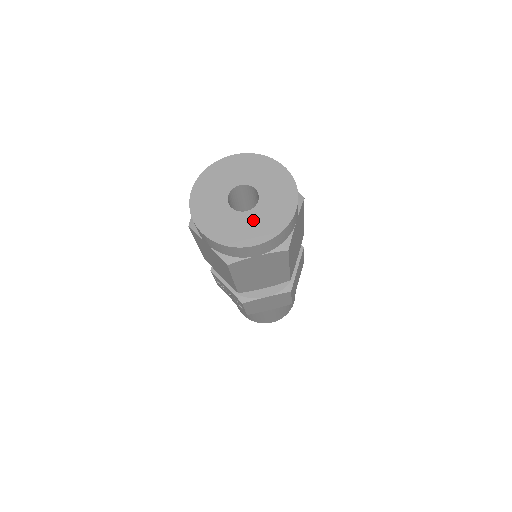
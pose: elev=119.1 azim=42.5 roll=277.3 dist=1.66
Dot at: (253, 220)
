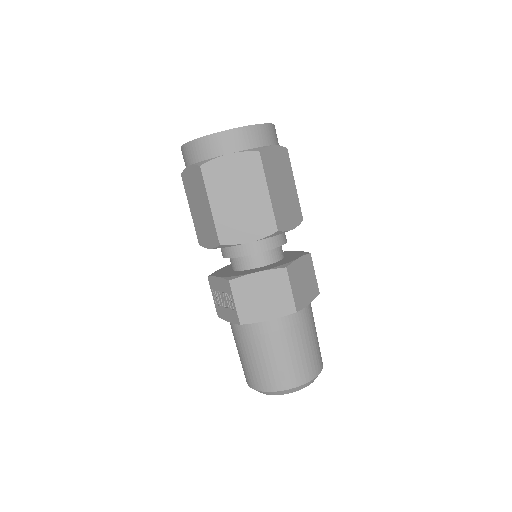
Dot at: occluded
